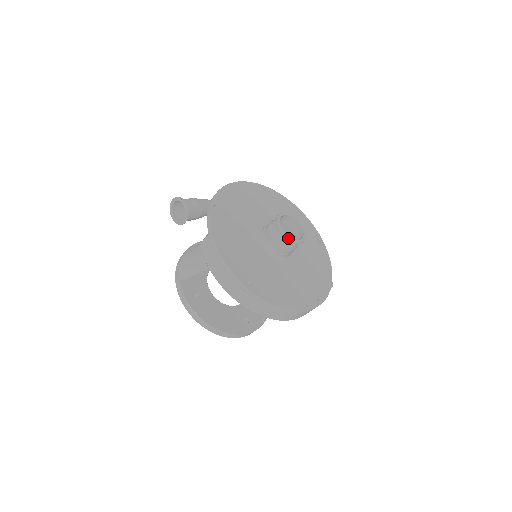
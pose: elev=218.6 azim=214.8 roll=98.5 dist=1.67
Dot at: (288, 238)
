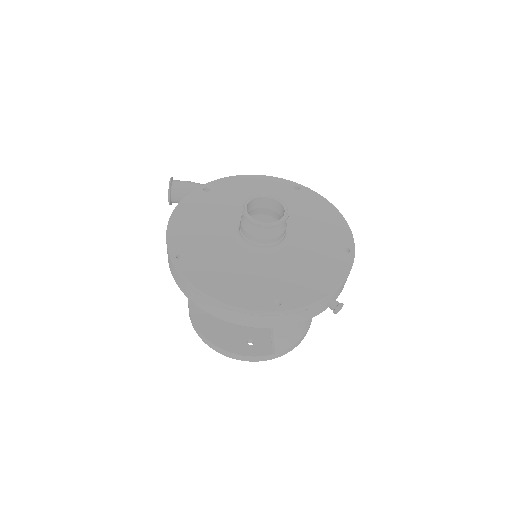
Dot at: (248, 217)
